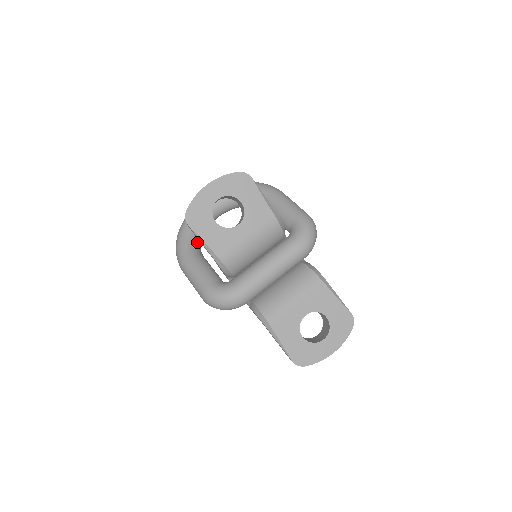
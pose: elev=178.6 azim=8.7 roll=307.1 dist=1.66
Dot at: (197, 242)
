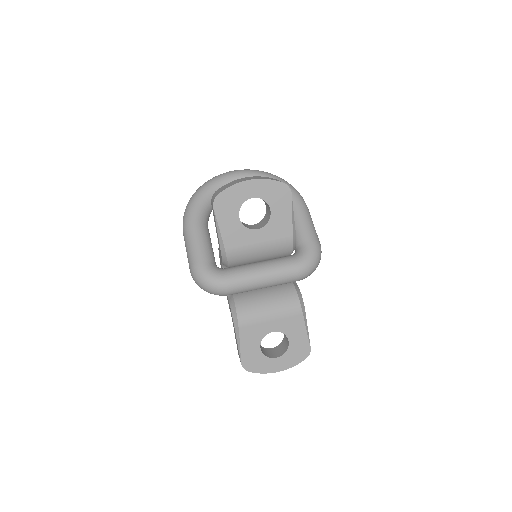
Dot at: (209, 211)
